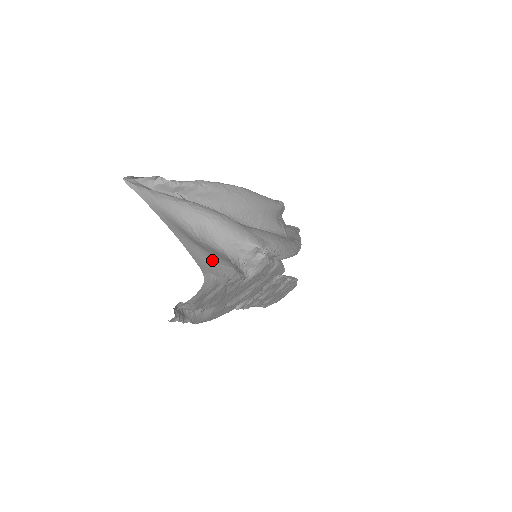
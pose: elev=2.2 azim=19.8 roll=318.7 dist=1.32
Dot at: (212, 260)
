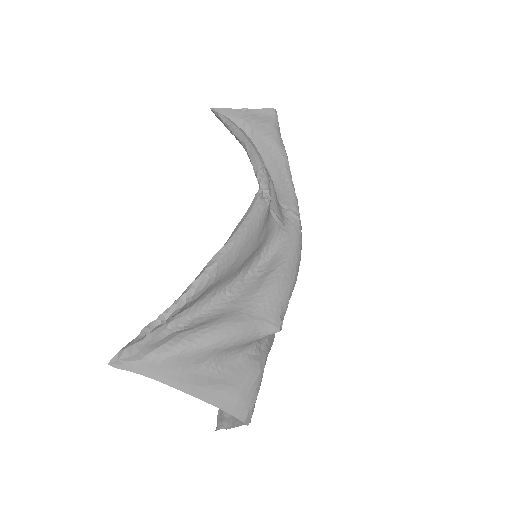
Dot at: (243, 393)
